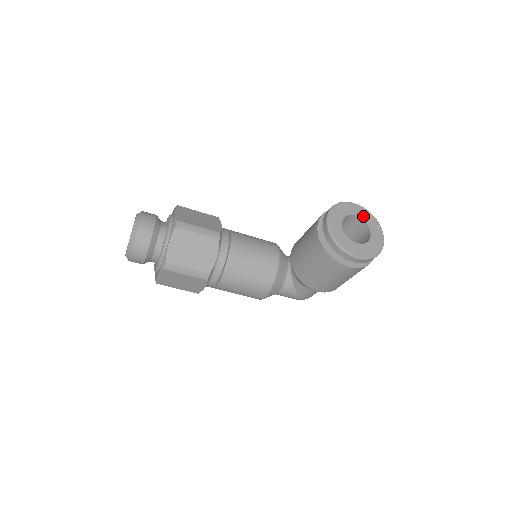
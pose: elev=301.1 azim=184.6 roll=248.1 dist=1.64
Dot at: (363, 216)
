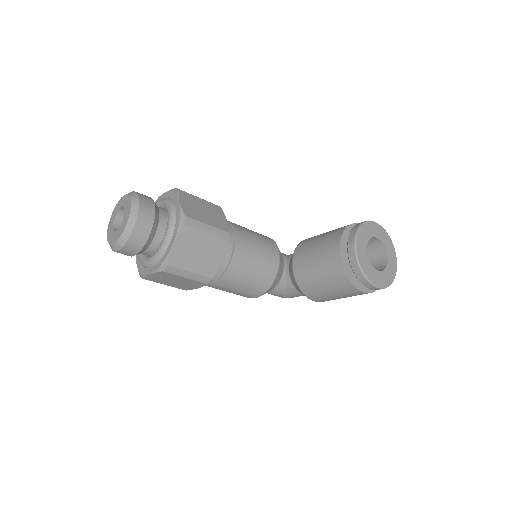
Dot at: (383, 238)
